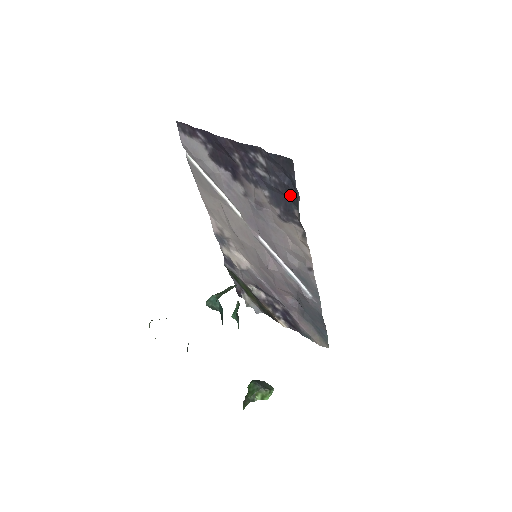
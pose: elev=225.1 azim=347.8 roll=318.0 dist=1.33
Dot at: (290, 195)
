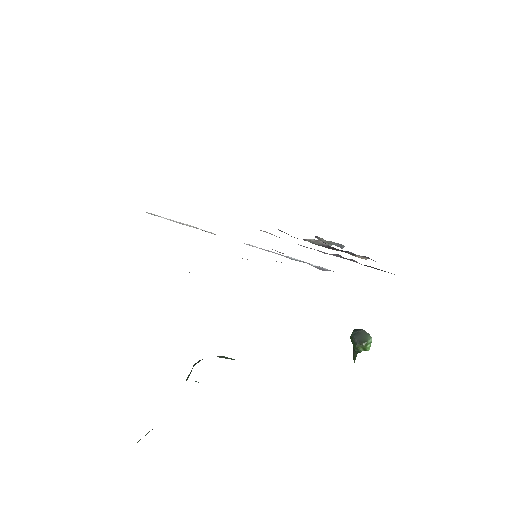
Dot at: occluded
